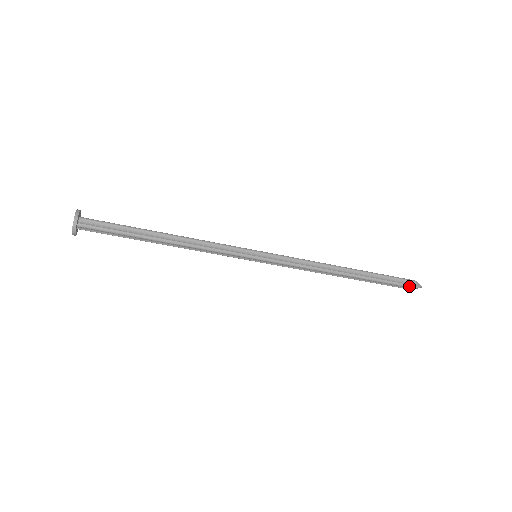
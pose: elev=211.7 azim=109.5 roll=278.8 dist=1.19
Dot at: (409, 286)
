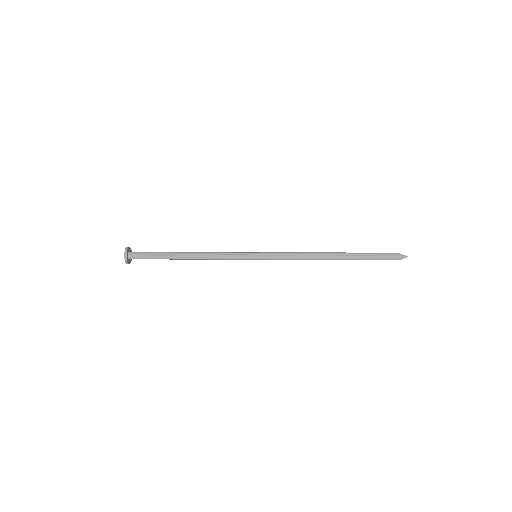
Dot at: occluded
